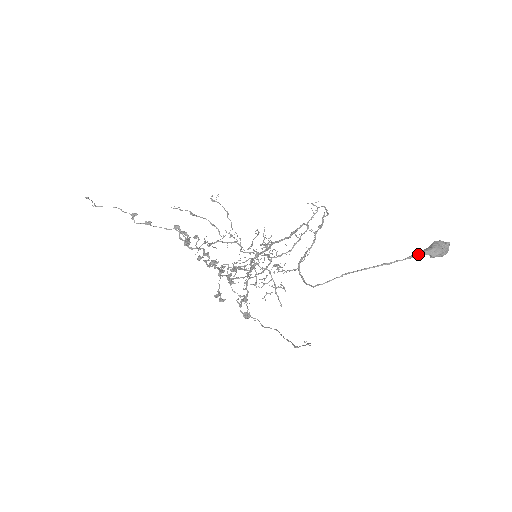
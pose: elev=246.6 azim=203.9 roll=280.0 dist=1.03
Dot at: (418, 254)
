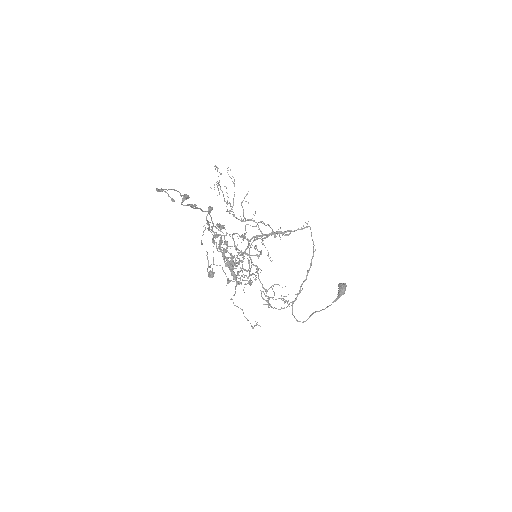
Dot at: occluded
